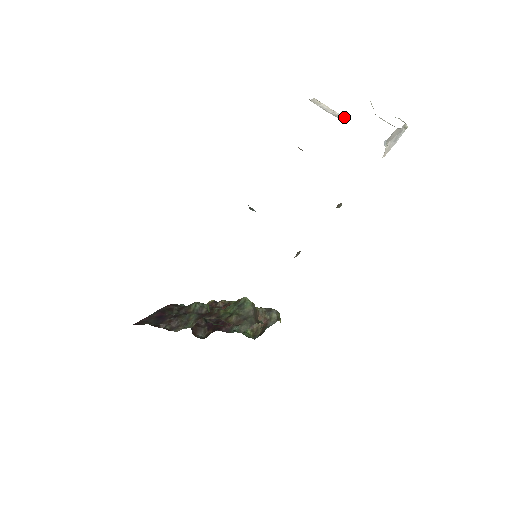
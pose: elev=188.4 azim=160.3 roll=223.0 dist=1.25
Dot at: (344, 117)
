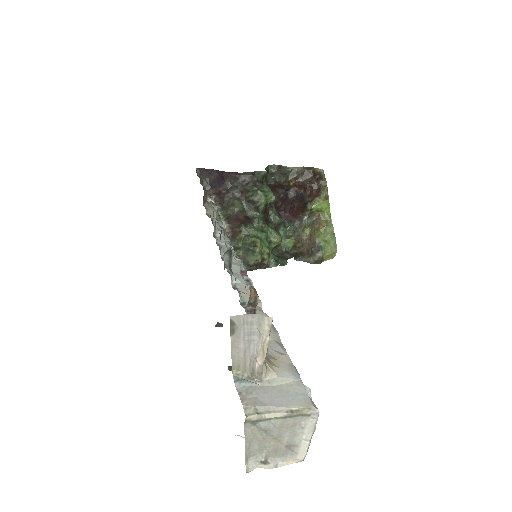
Dot at: (258, 373)
